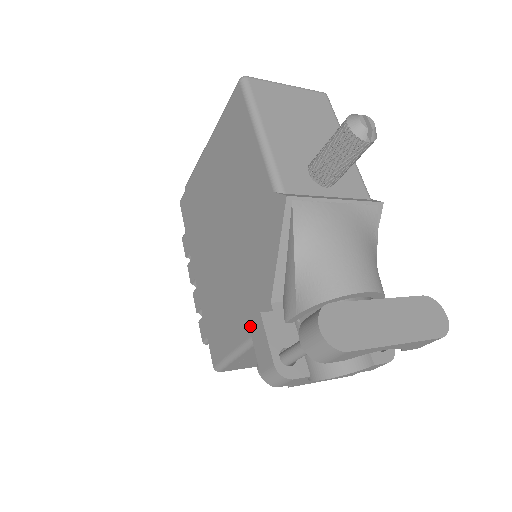
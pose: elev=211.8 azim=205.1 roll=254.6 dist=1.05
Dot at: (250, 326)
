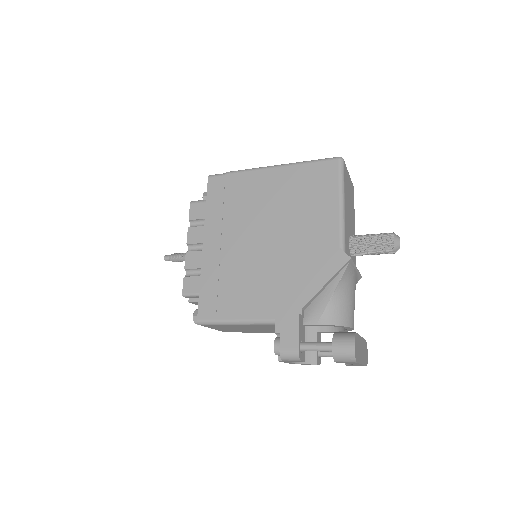
Dot at: (282, 317)
